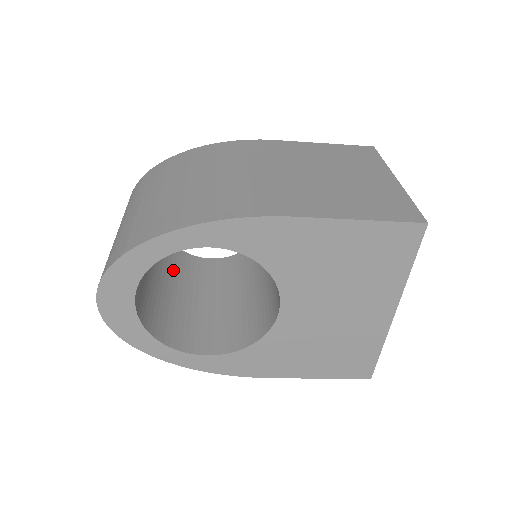
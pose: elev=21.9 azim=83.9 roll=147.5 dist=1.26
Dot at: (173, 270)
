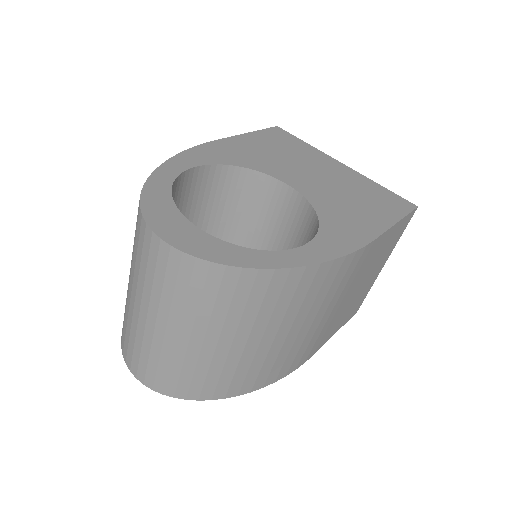
Dot at: occluded
